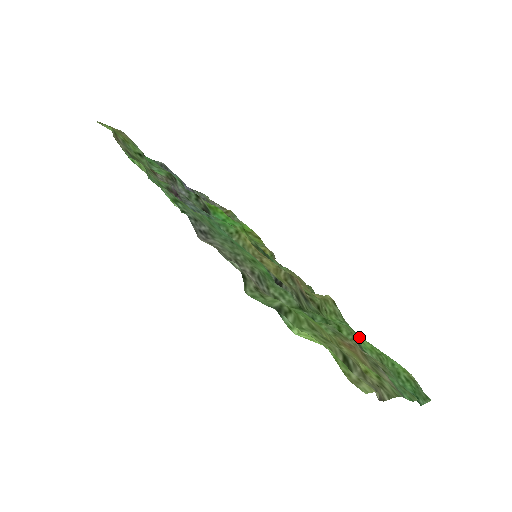
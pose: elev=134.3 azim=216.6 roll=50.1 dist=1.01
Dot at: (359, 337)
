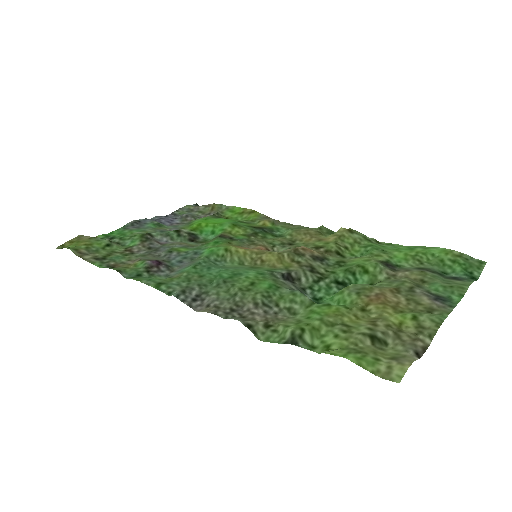
Dot at: (388, 253)
